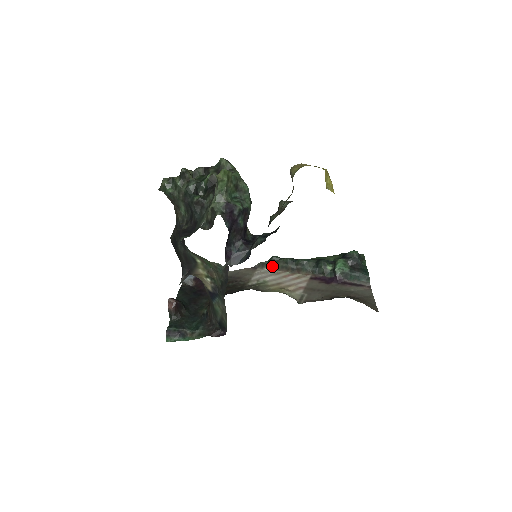
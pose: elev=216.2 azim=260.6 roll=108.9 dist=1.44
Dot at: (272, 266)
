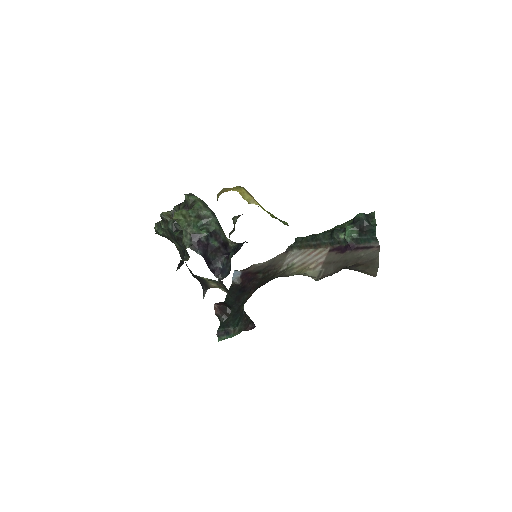
Dot at: (299, 247)
